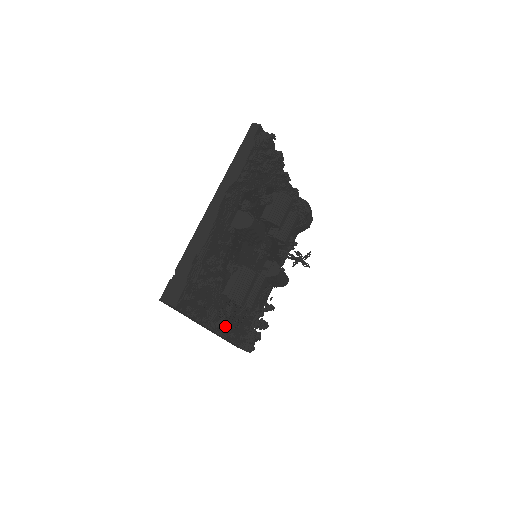
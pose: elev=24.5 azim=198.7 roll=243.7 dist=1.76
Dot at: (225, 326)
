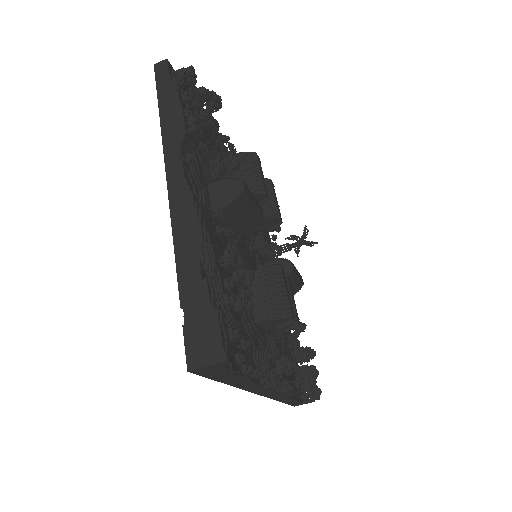
Dot at: (292, 365)
